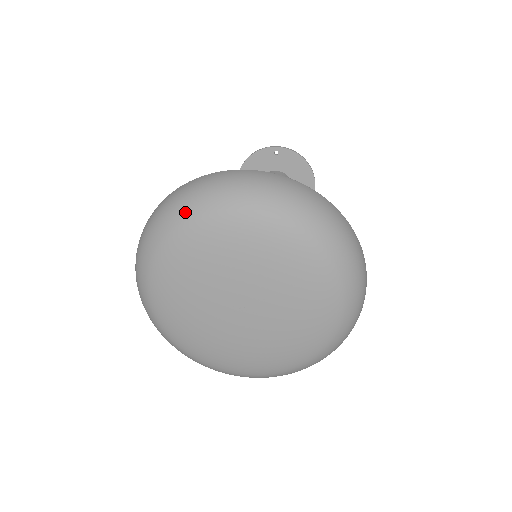
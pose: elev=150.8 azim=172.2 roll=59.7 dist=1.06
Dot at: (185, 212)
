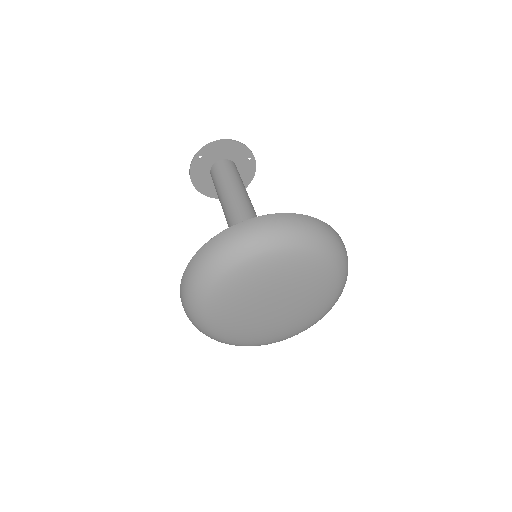
Dot at: (197, 305)
